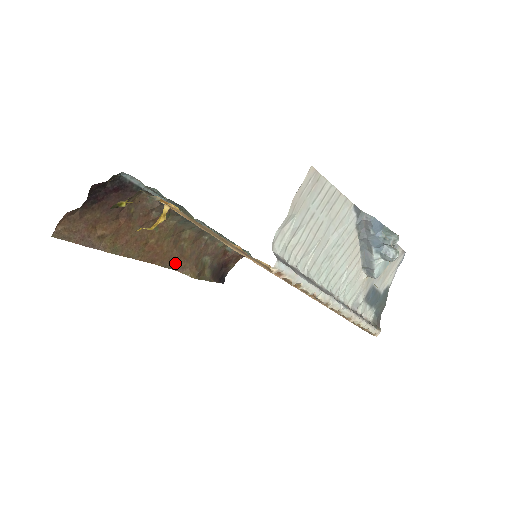
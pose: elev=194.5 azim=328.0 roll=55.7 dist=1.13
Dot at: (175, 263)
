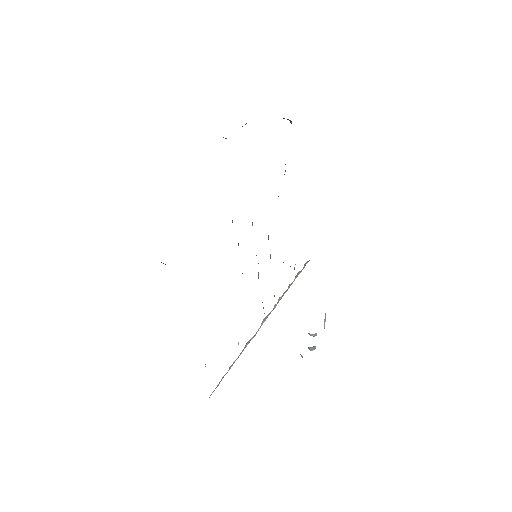
Dot at: occluded
